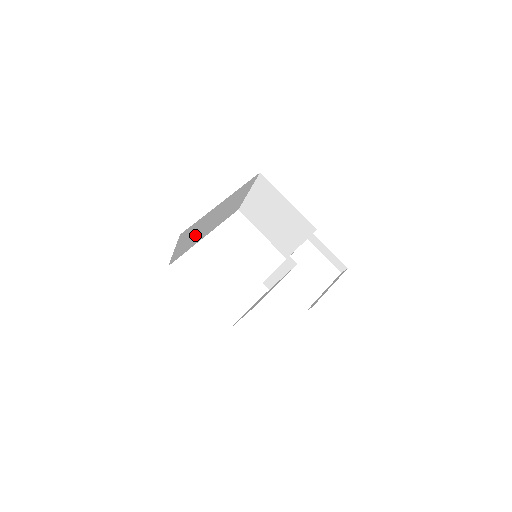
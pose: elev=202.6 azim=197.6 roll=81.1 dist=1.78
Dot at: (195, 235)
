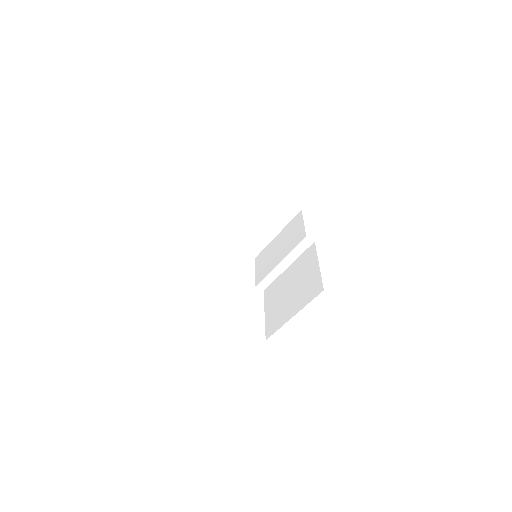
Dot at: occluded
